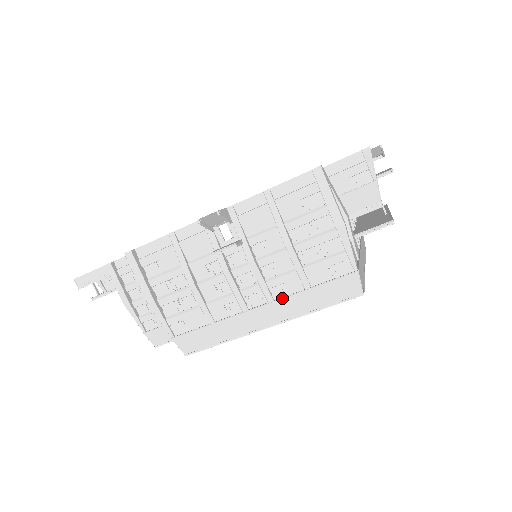
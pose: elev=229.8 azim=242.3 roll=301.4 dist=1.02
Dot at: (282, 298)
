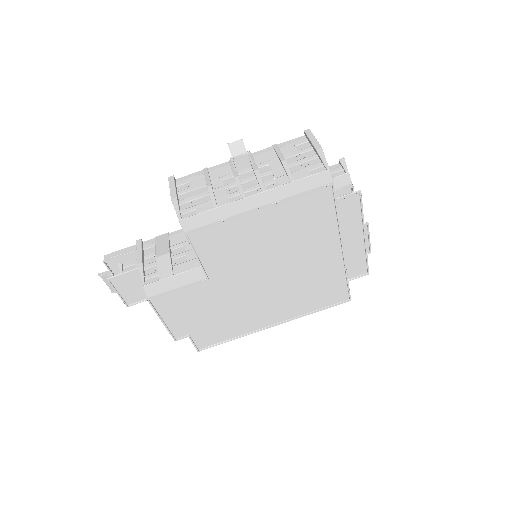
Dot at: (273, 188)
